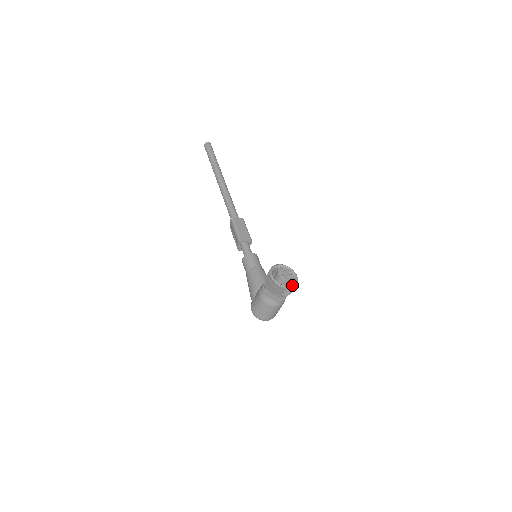
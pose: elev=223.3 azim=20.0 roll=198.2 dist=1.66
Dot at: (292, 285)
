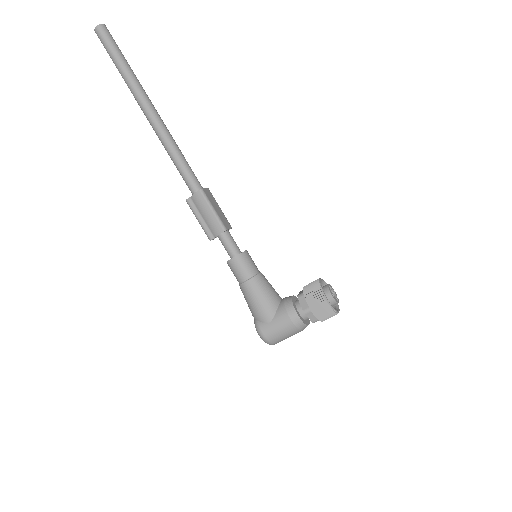
Dot at: occluded
